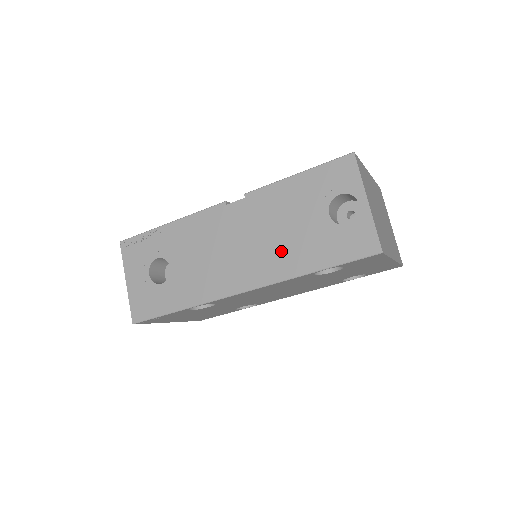
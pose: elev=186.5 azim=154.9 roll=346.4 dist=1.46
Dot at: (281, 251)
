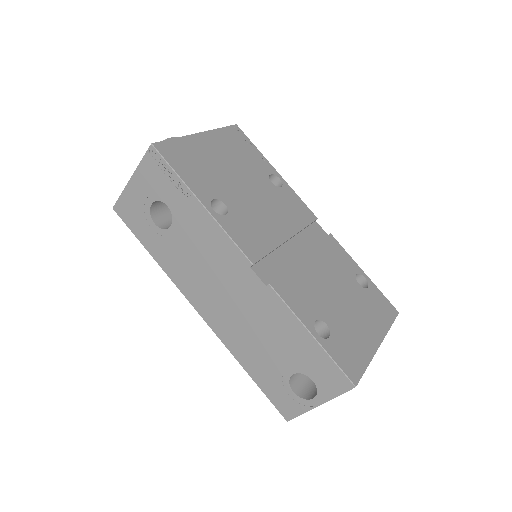
Dot at: (244, 339)
